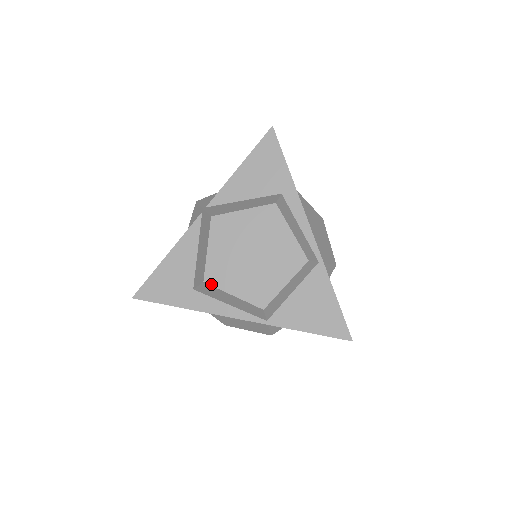
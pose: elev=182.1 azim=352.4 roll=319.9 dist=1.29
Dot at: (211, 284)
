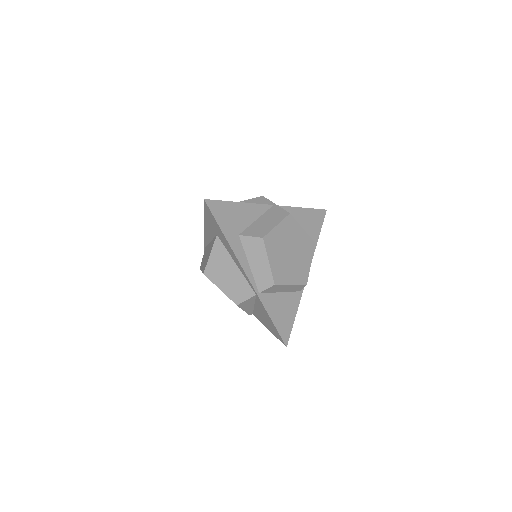
Dot at: (265, 243)
